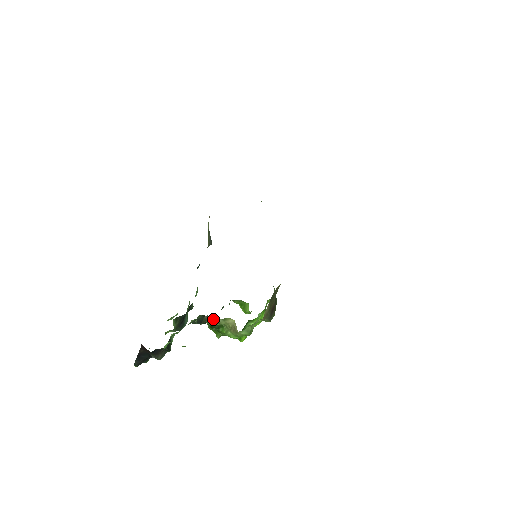
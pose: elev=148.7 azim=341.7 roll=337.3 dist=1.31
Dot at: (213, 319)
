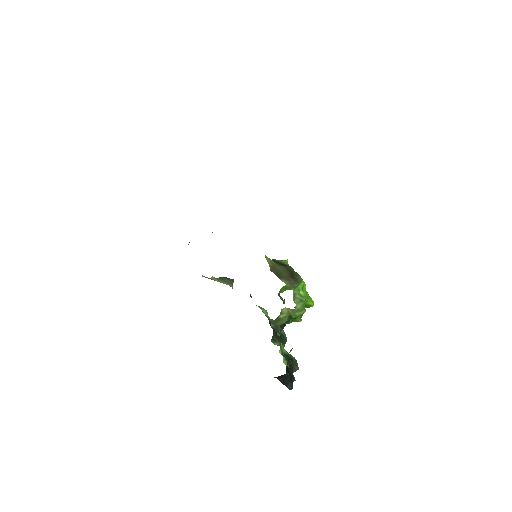
Dot at: (277, 321)
